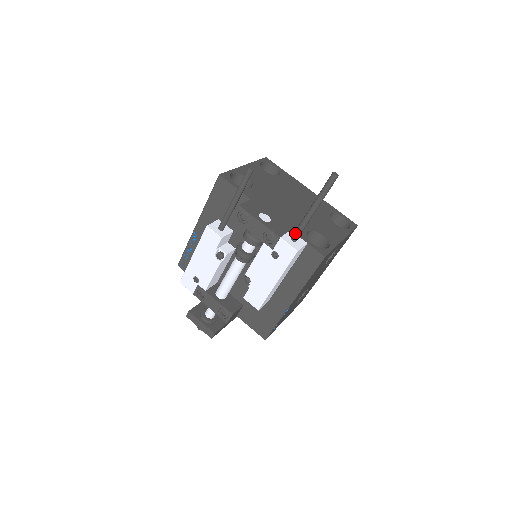
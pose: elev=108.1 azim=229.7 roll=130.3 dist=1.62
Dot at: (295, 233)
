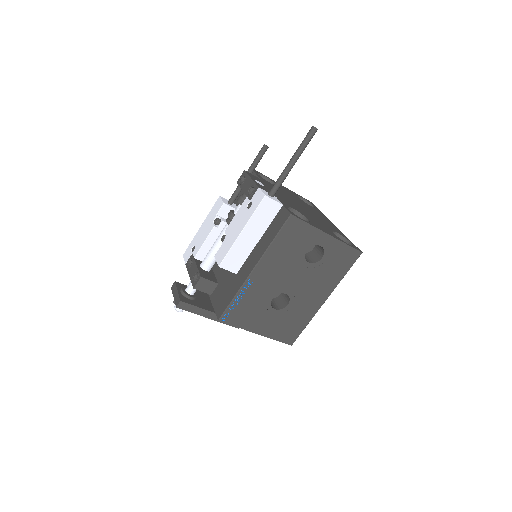
Dot at: occluded
